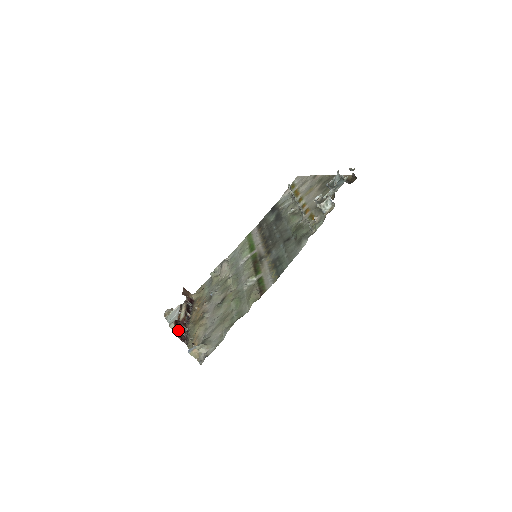
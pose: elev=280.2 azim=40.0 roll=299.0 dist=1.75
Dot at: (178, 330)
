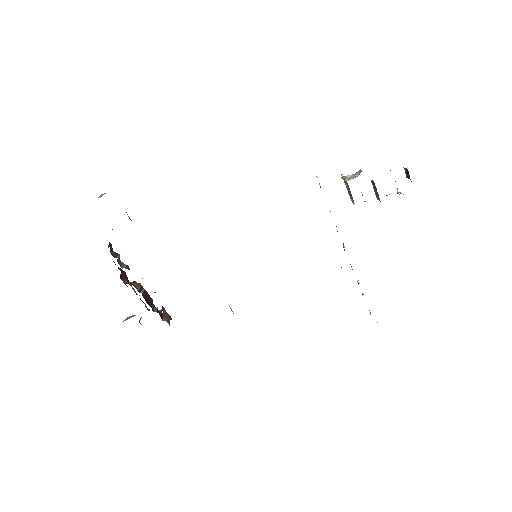
Dot at: occluded
